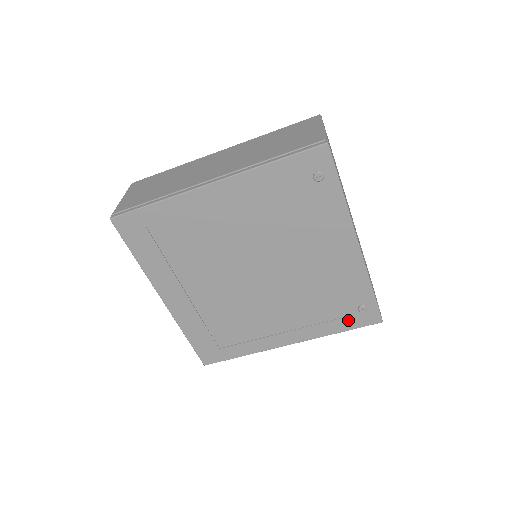
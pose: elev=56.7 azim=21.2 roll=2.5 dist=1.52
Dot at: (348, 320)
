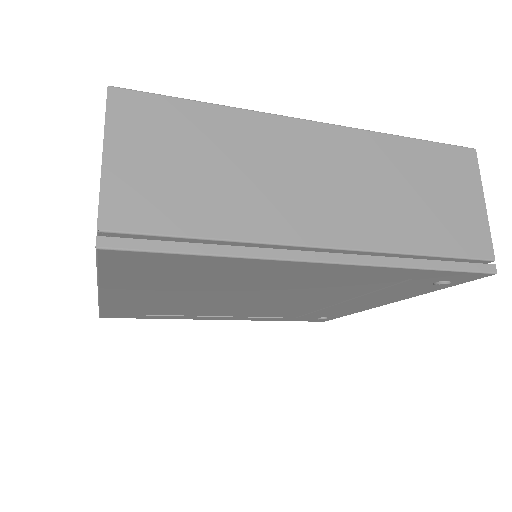
Dot at: (299, 319)
